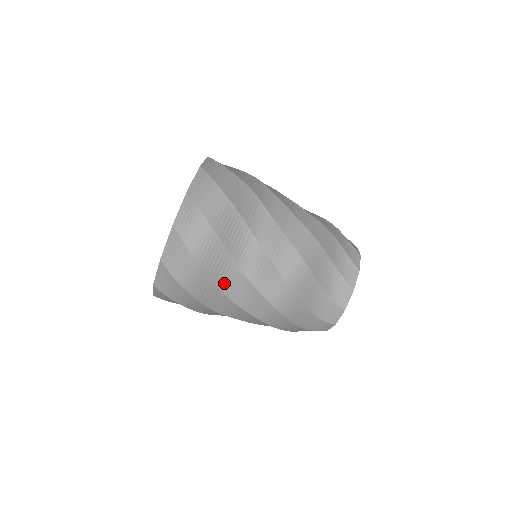
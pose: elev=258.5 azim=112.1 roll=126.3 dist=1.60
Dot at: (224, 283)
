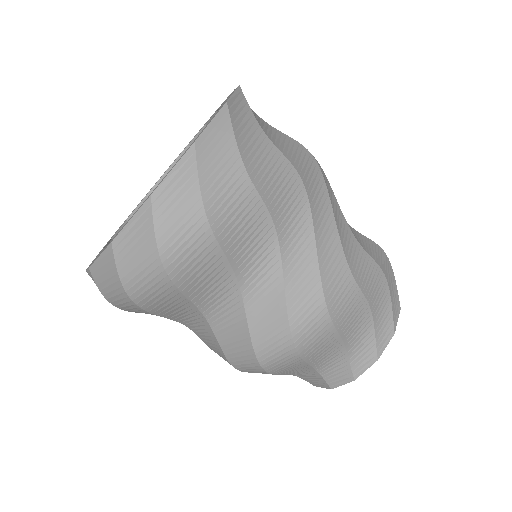
Dot at: (179, 317)
